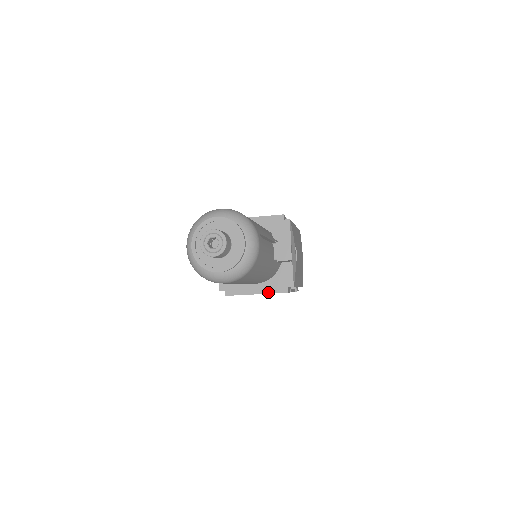
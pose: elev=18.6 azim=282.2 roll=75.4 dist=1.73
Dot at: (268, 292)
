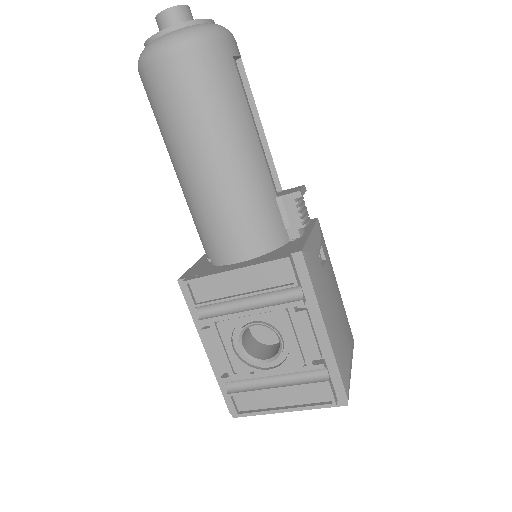
Dot at: (255, 264)
